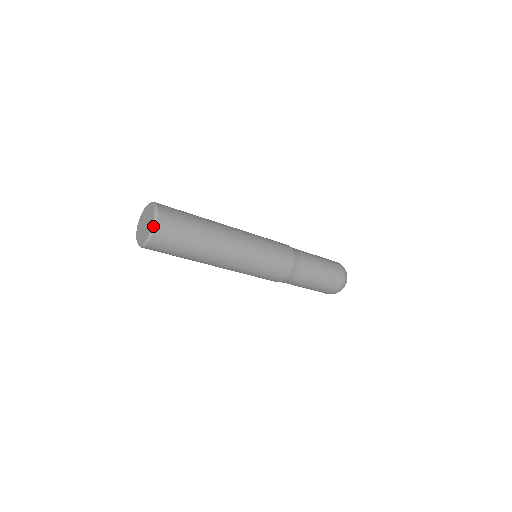
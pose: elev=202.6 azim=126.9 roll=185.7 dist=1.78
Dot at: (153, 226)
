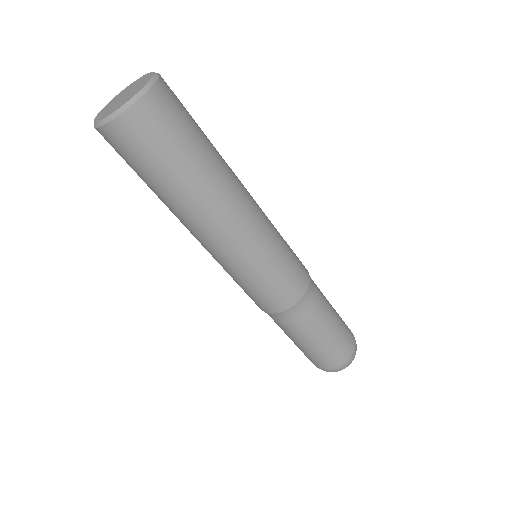
Dot at: occluded
